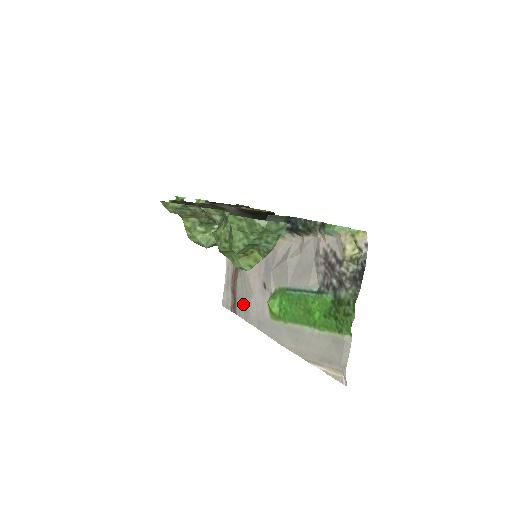
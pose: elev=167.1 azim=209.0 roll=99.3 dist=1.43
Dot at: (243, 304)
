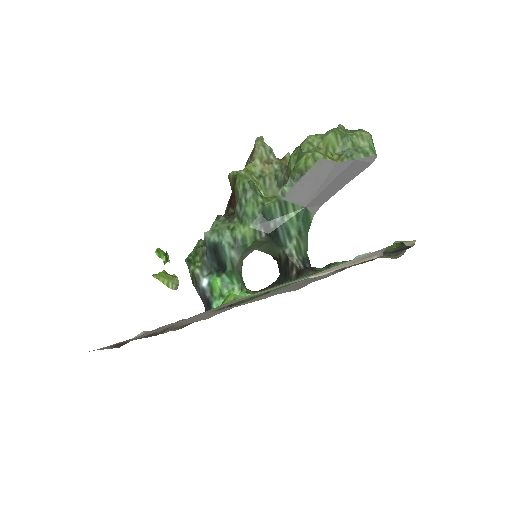
Dot at: (148, 333)
